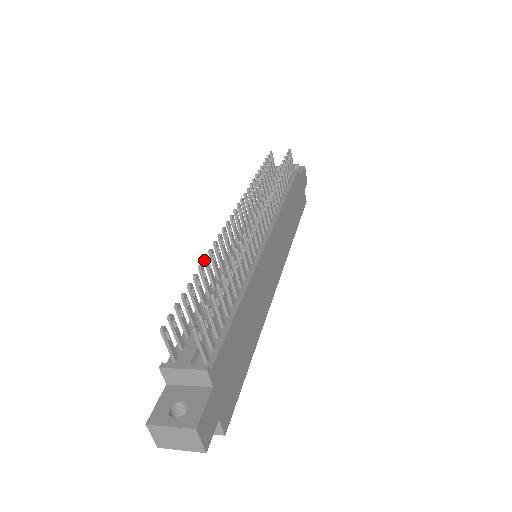
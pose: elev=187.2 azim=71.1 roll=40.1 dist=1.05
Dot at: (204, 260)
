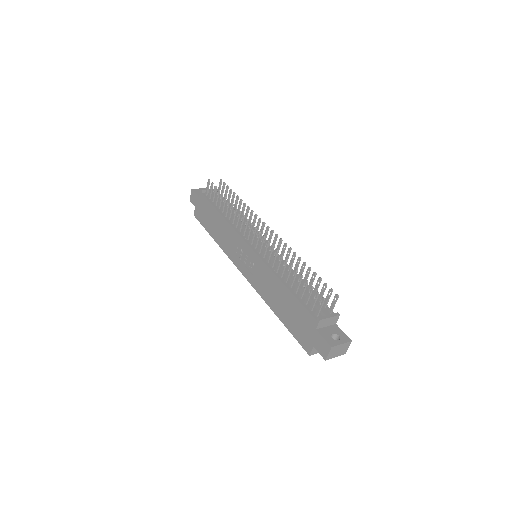
Dot at: (287, 261)
